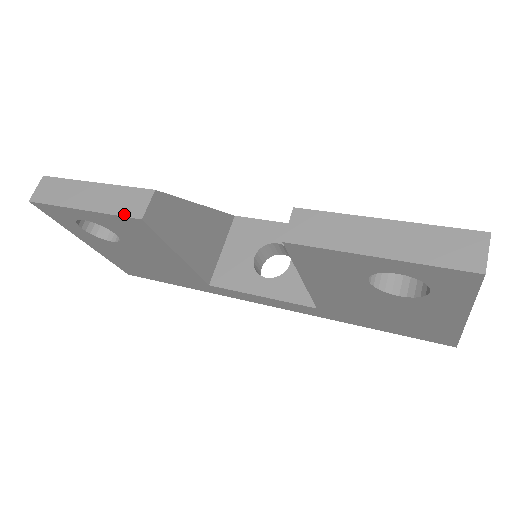
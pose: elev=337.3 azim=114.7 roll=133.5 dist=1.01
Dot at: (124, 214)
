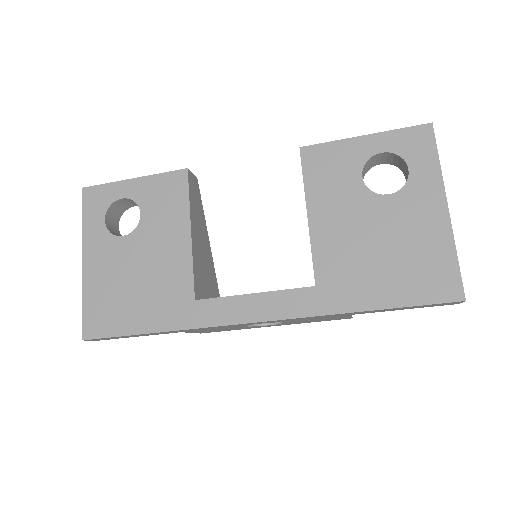
Dot at: (172, 172)
